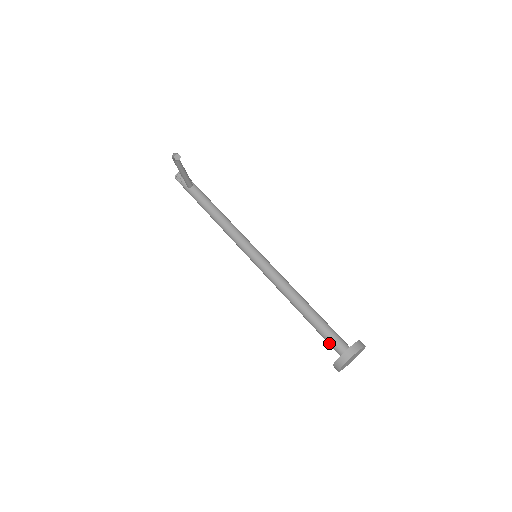
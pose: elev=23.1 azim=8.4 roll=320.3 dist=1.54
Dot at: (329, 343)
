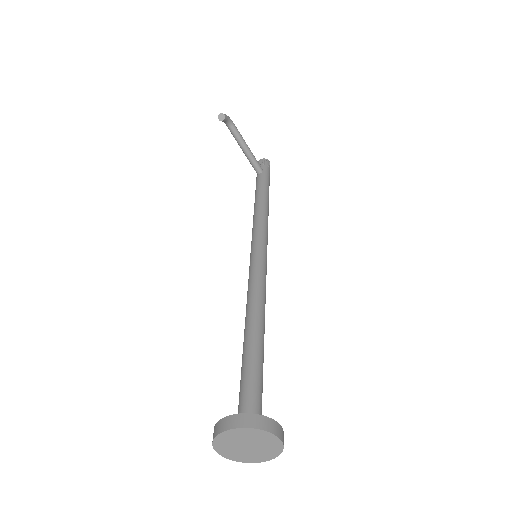
Dot at: (239, 402)
